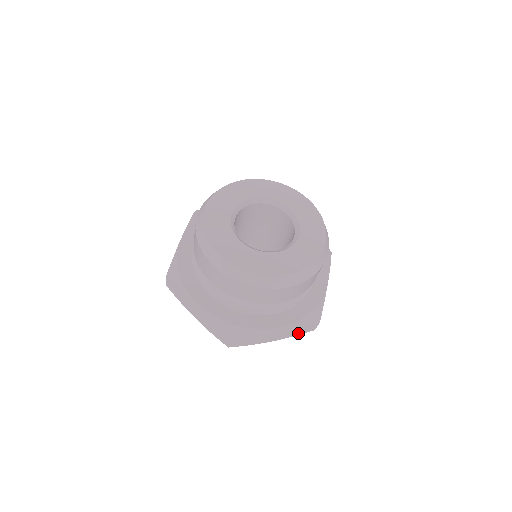
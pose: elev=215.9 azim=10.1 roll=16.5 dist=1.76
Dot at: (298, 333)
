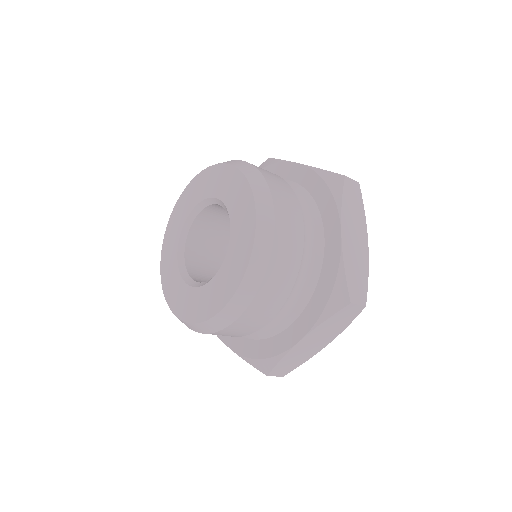
Dot at: (347, 322)
